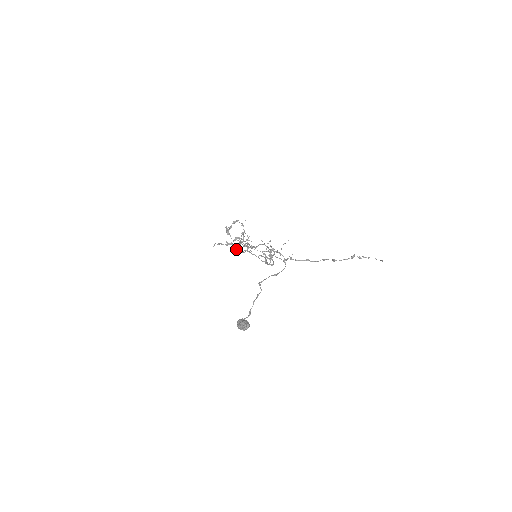
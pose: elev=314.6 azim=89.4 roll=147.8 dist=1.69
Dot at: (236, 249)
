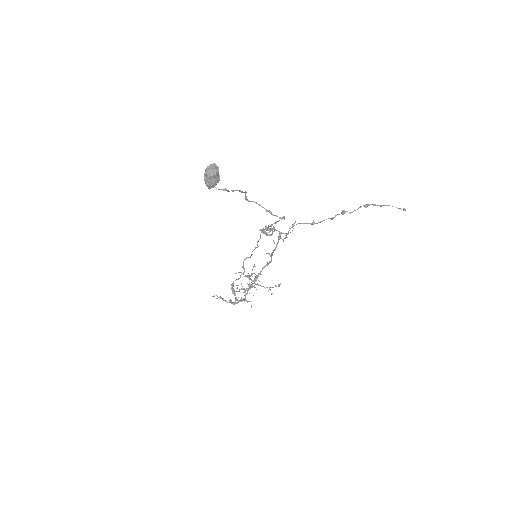
Dot at: occluded
